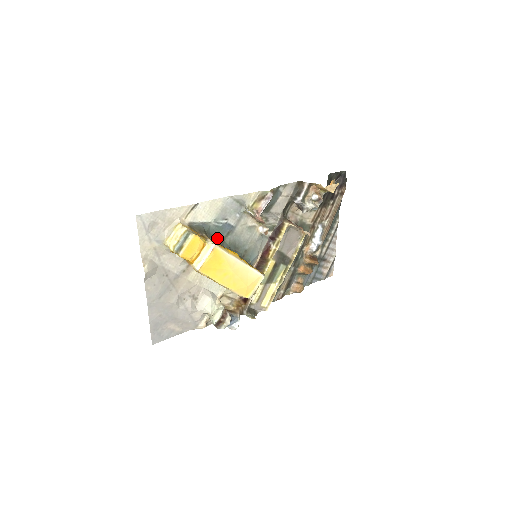
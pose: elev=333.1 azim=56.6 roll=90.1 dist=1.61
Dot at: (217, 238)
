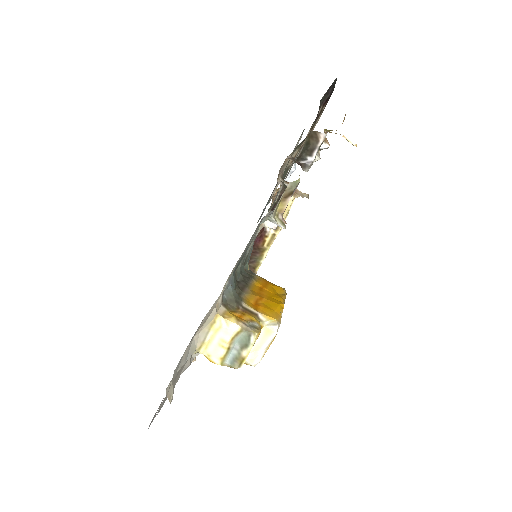
Dot at: occluded
